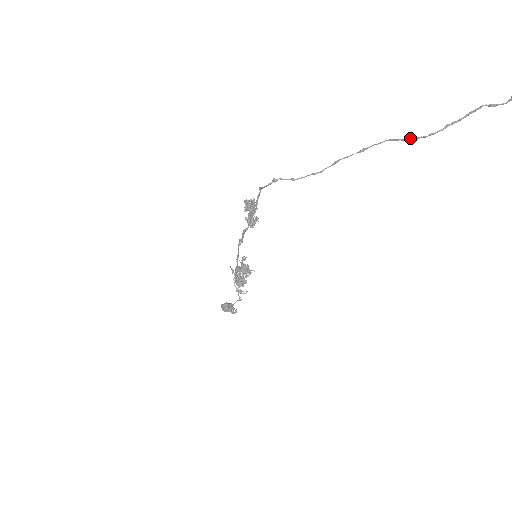
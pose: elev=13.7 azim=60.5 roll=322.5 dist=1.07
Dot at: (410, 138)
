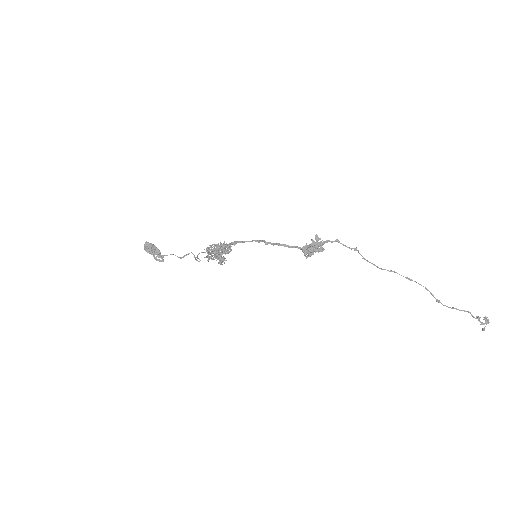
Dot at: occluded
